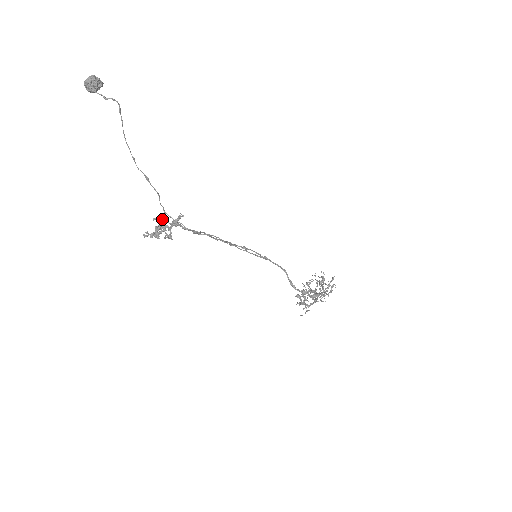
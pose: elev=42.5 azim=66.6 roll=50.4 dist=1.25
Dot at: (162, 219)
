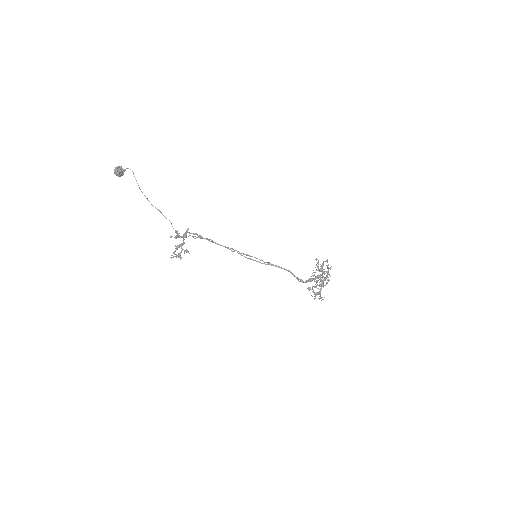
Dot at: (176, 235)
